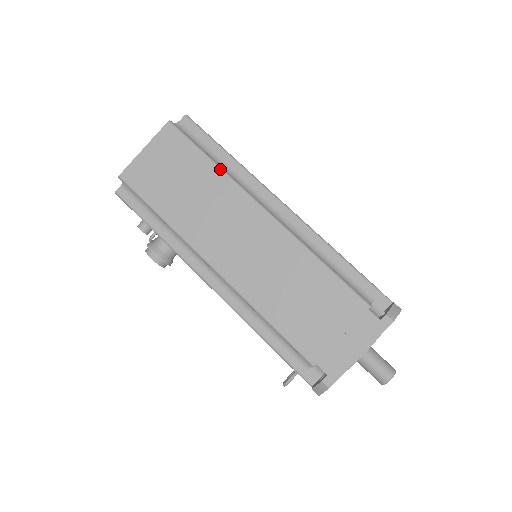
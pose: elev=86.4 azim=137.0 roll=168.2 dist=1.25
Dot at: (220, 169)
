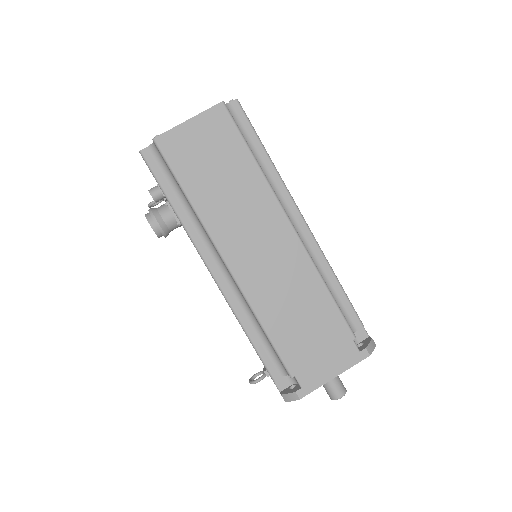
Dot at: (260, 170)
